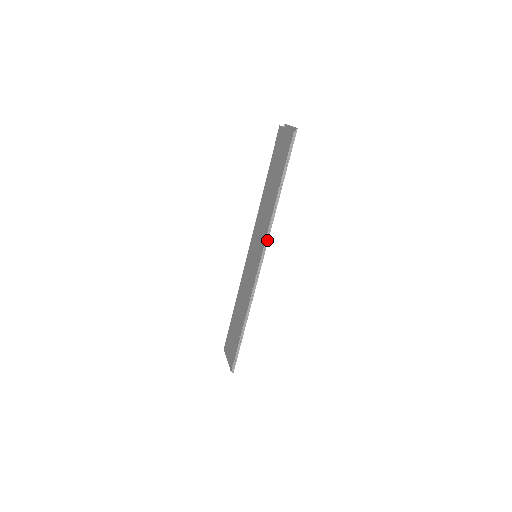
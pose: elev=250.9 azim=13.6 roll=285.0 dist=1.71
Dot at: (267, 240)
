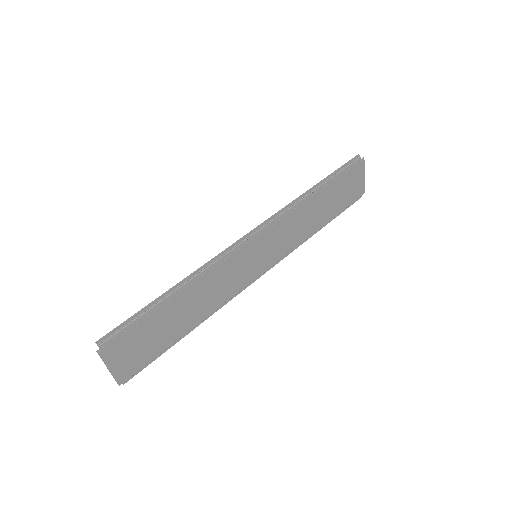
Dot at: (274, 216)
